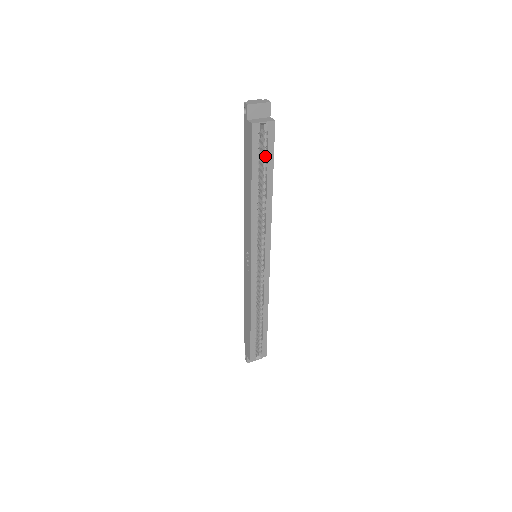
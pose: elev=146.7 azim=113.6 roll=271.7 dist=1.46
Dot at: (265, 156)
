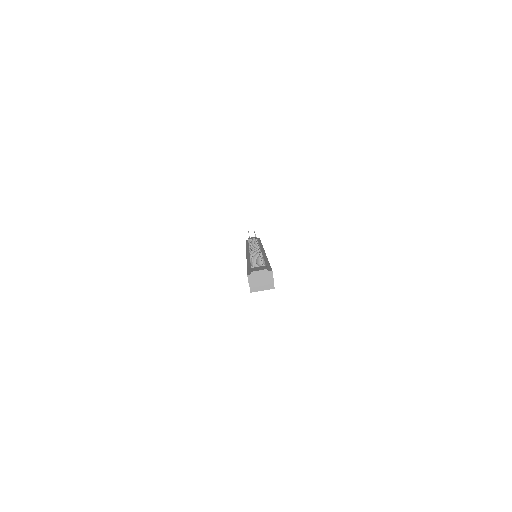
Dot at: occluded
